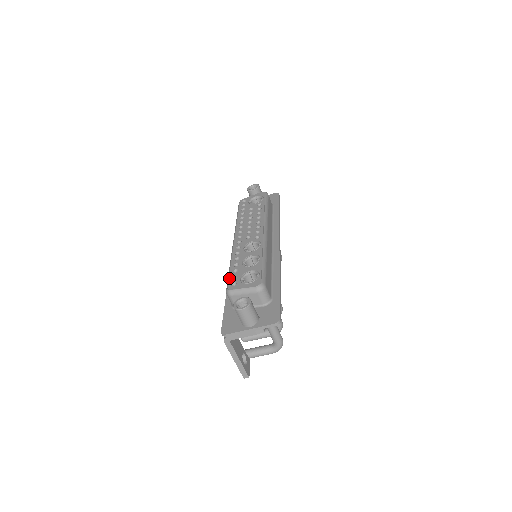
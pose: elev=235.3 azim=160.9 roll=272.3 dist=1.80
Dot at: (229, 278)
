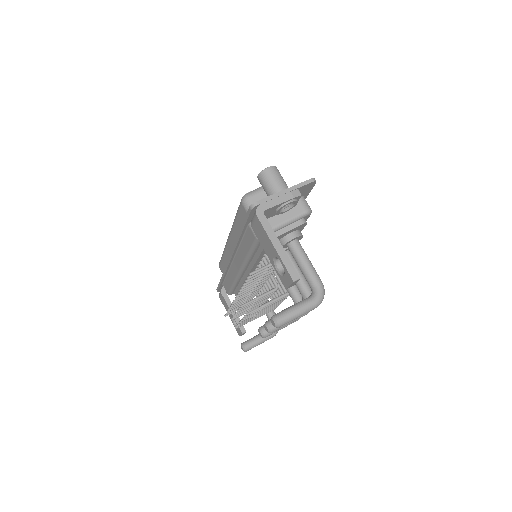
Dot at: occluded
